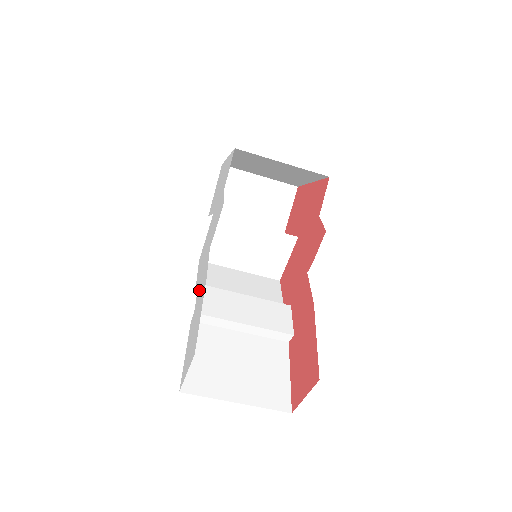
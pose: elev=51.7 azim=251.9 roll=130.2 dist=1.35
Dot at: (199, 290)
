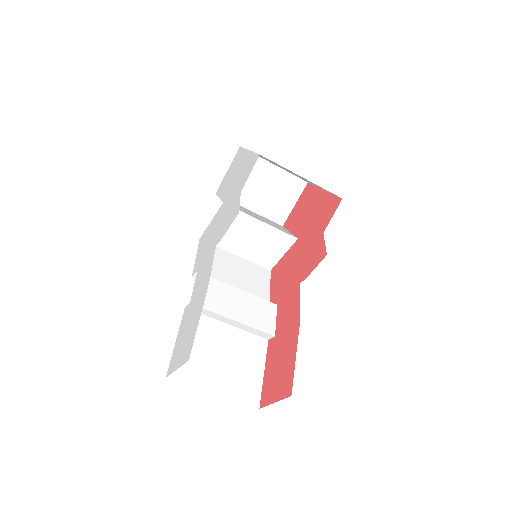
Dot at: (198, 283)
